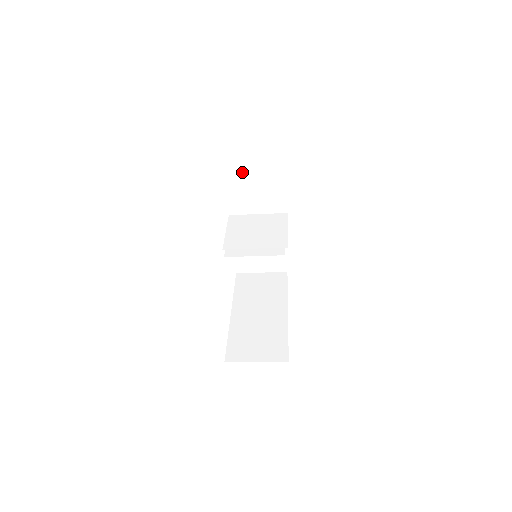
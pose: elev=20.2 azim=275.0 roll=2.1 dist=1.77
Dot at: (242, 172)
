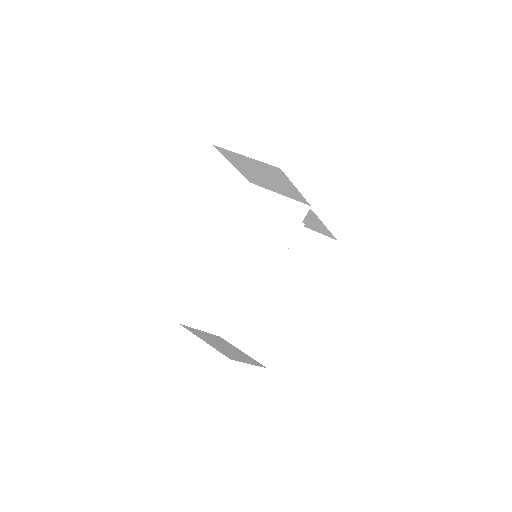
Dot at: (239, 159)
